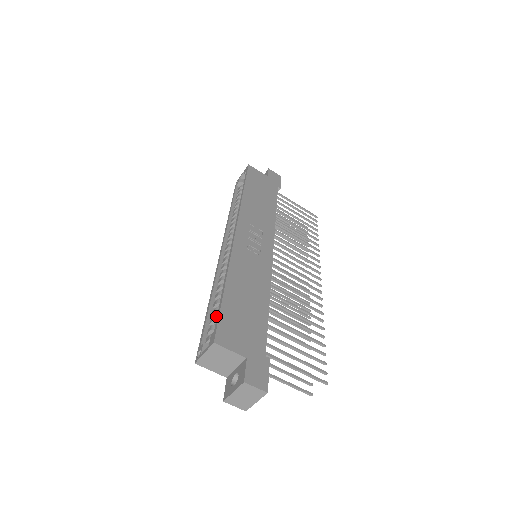
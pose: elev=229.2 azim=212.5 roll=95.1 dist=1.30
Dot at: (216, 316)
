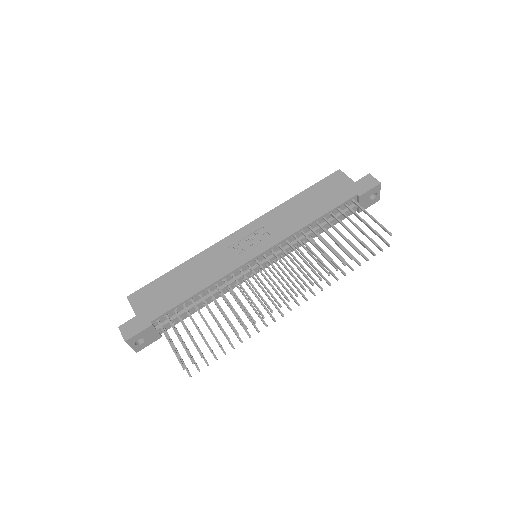
Dot at: occluded
